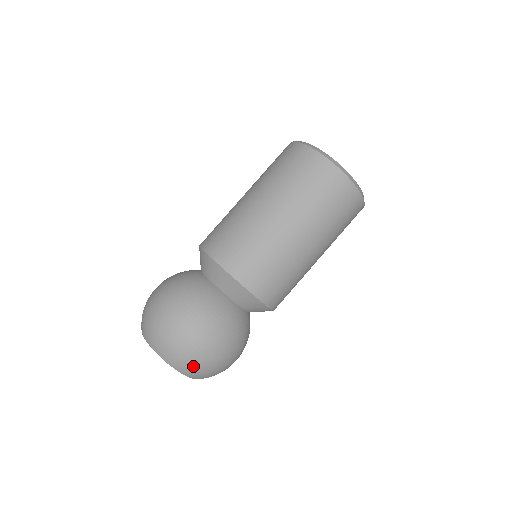
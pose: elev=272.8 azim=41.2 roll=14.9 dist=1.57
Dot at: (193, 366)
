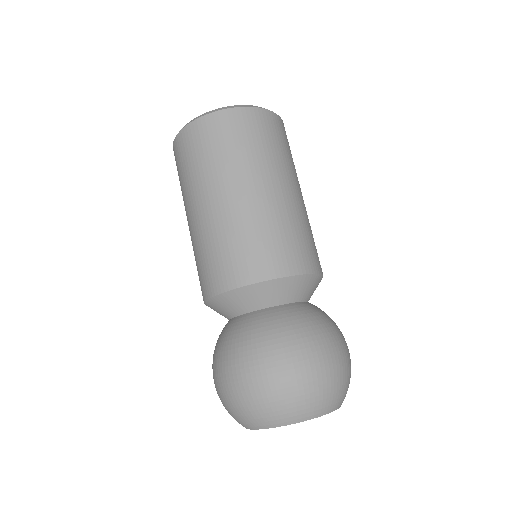
Dot at: (327, 394)
